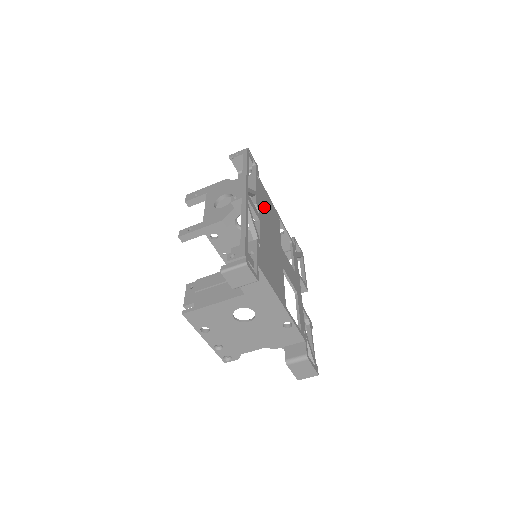
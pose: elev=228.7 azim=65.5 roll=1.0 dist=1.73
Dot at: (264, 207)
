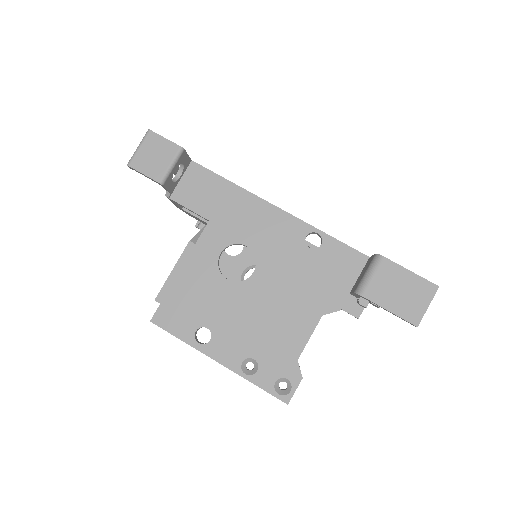
Dot at: occluded
